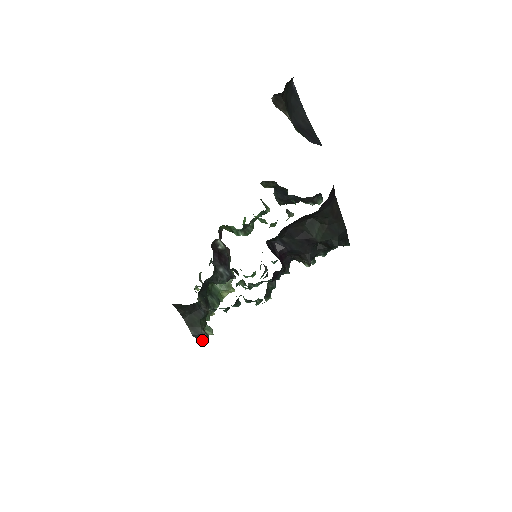
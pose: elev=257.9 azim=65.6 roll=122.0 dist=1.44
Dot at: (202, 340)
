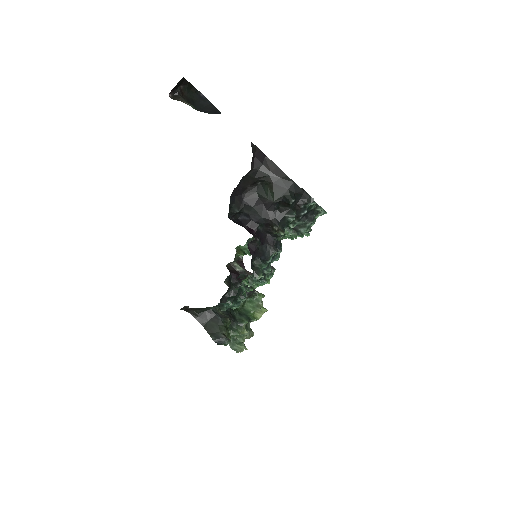
Dot at: (225, 345)
